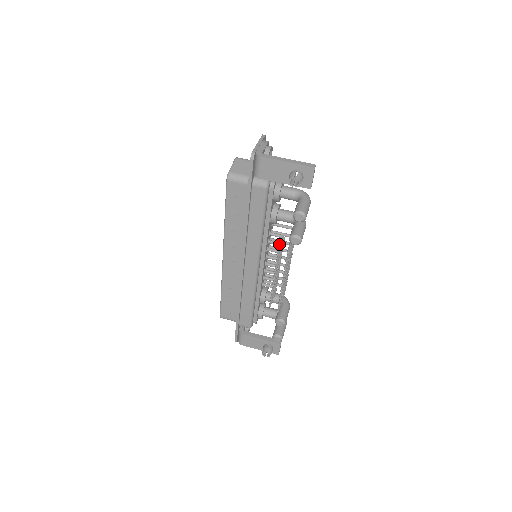
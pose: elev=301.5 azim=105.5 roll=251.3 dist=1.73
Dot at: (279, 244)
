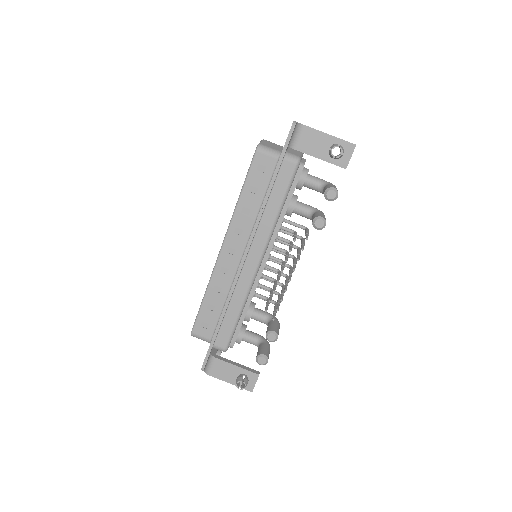
Dot at: (288, 241)
